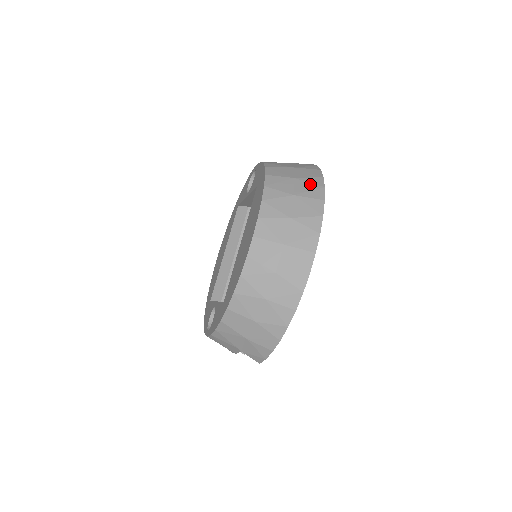
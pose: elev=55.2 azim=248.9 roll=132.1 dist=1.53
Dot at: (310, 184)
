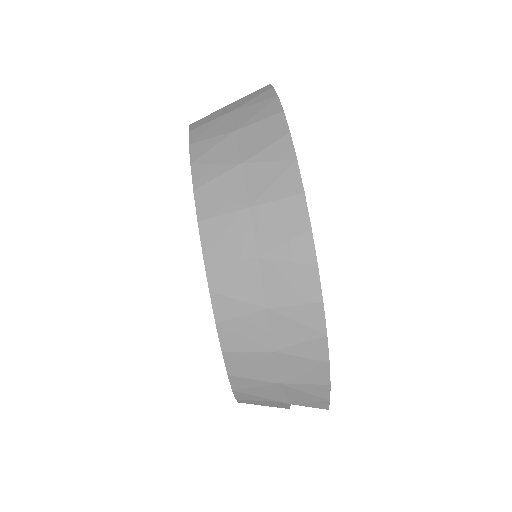
Dot at: (255, 105)
